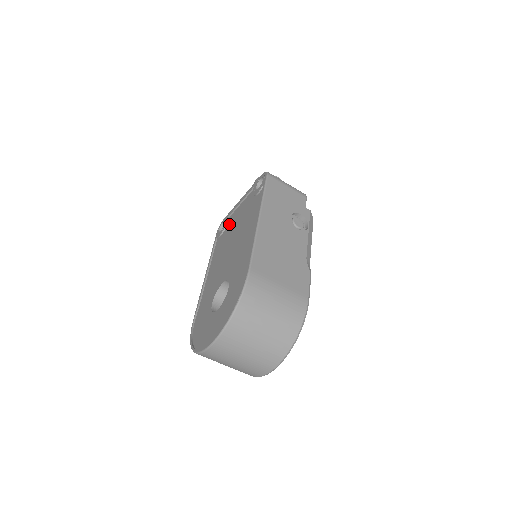
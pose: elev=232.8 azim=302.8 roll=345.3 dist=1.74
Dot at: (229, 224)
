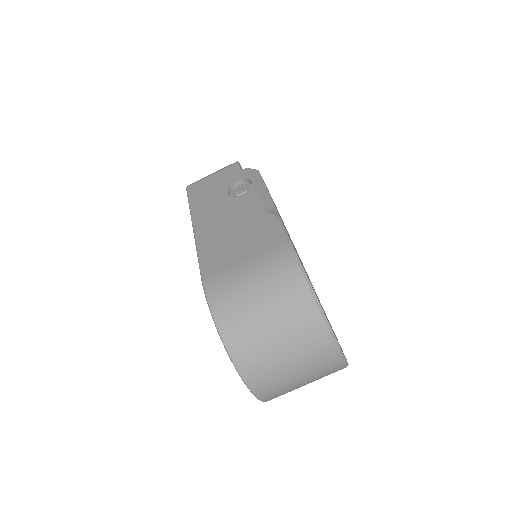
Dot at: occluded
